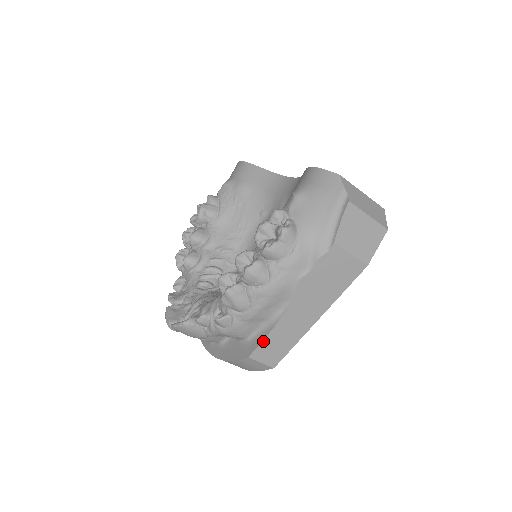
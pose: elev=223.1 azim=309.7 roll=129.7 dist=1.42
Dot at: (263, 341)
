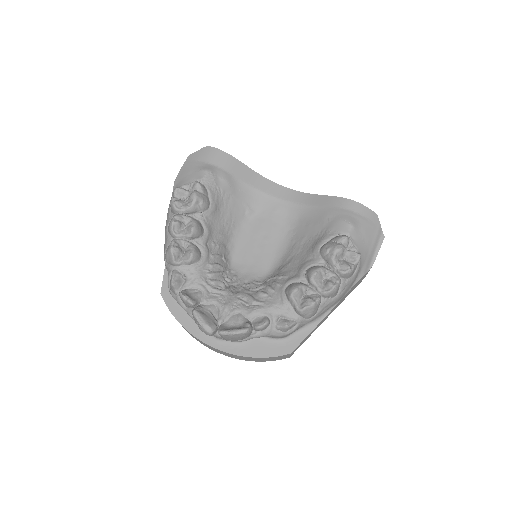
Dot at: (304, 339)
